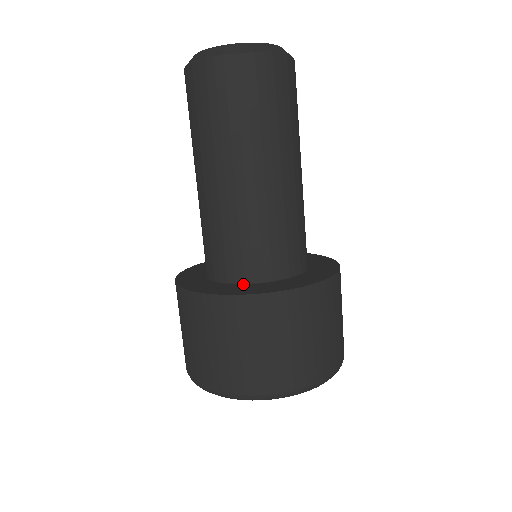
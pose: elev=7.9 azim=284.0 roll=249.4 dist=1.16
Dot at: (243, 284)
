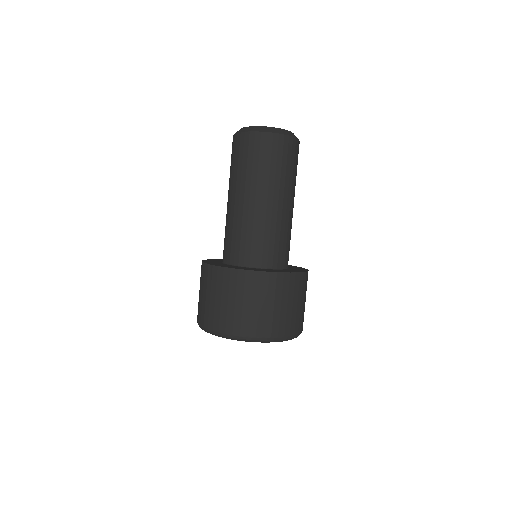
Dot at: (272, 269)
